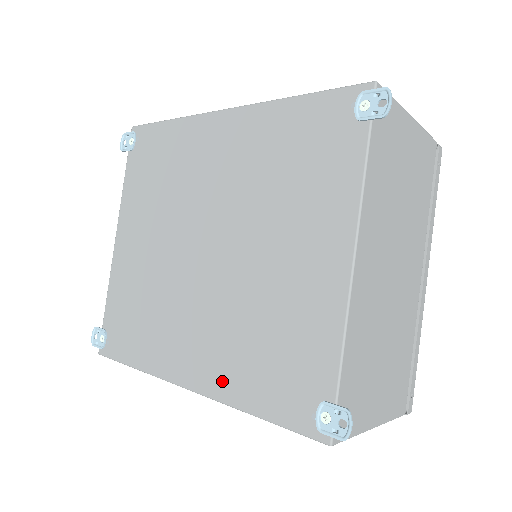
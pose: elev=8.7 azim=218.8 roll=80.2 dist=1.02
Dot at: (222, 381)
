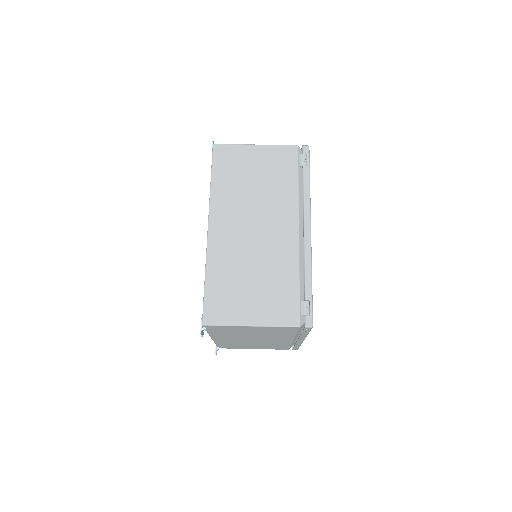
Dot at: occluded
